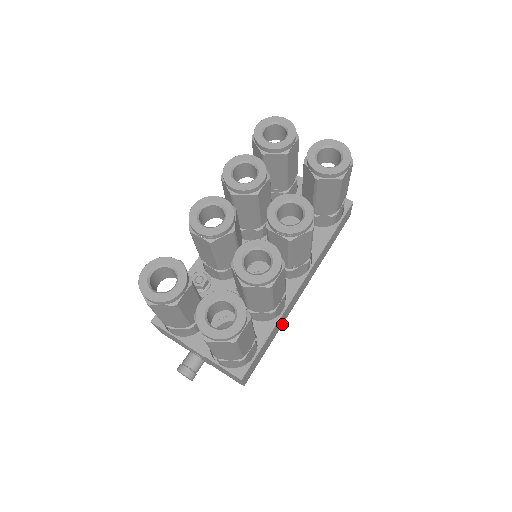
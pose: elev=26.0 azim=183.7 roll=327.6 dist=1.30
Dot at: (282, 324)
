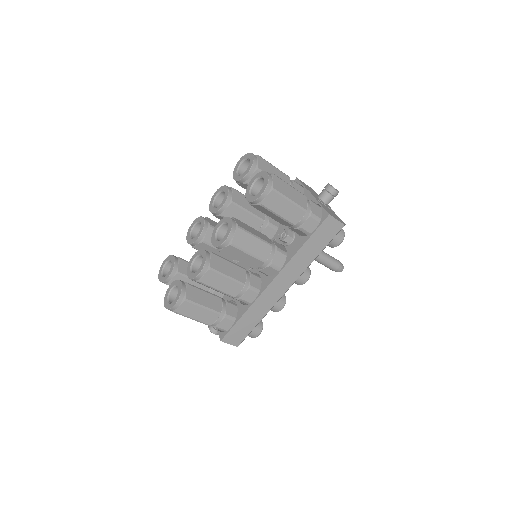
Dot at: (269, 310)
